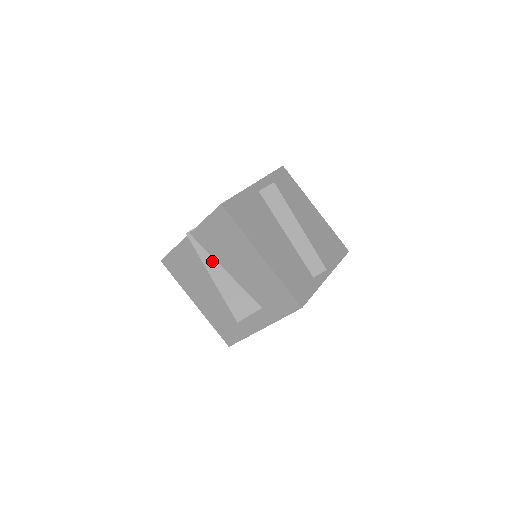
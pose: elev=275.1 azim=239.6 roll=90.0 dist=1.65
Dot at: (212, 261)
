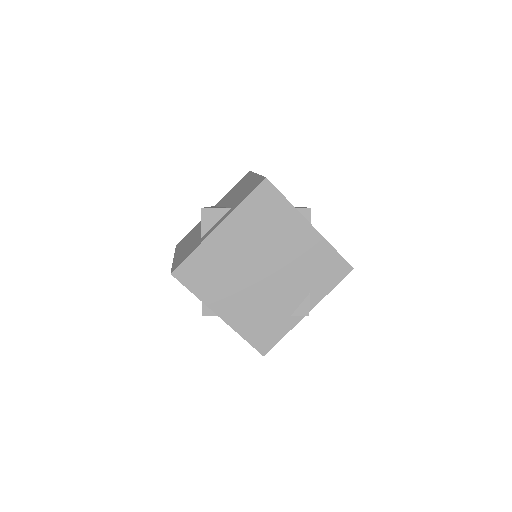
Dot at: occluded
